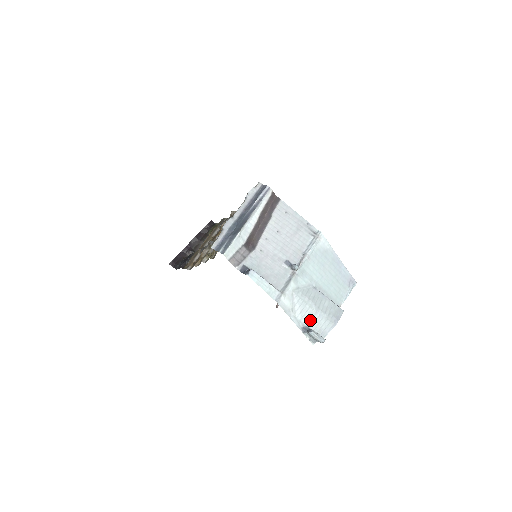
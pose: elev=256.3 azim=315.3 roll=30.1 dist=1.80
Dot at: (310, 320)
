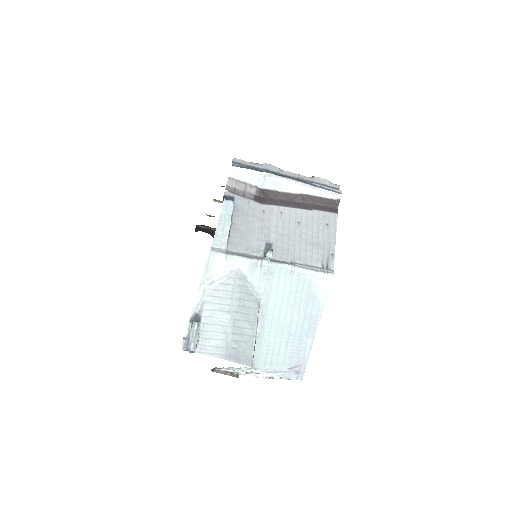
Dot at: (212, 316)
